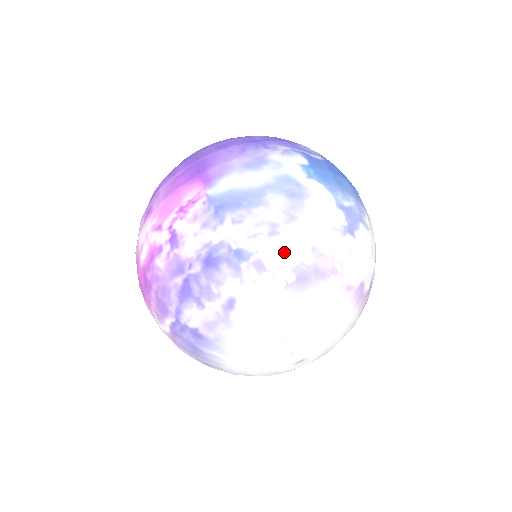
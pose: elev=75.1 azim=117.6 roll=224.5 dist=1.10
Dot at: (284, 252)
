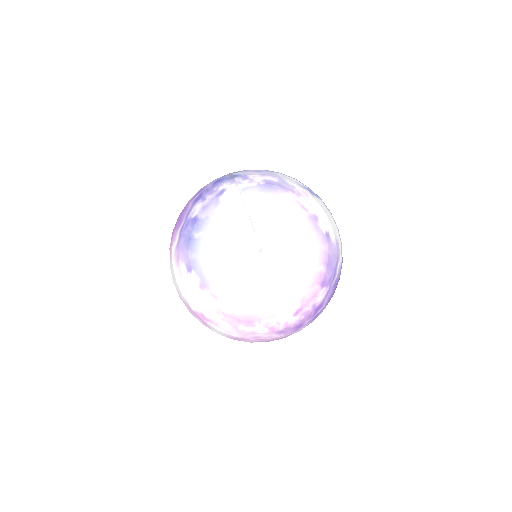
Dot at: (261, 175)
